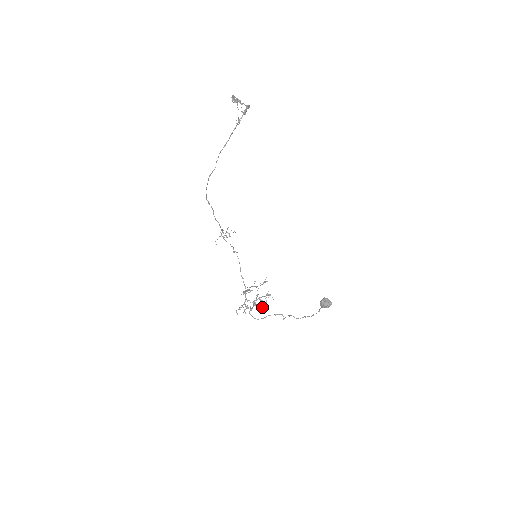
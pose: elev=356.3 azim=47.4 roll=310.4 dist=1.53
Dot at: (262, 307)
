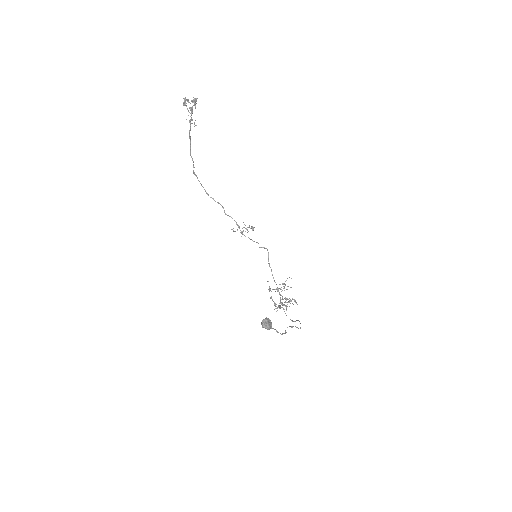
Dot at: (277, 310)
